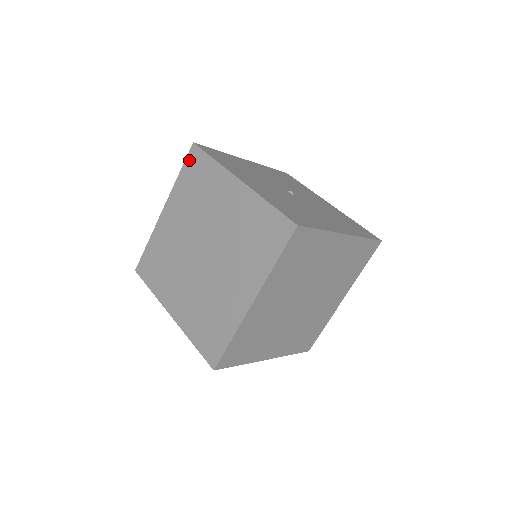
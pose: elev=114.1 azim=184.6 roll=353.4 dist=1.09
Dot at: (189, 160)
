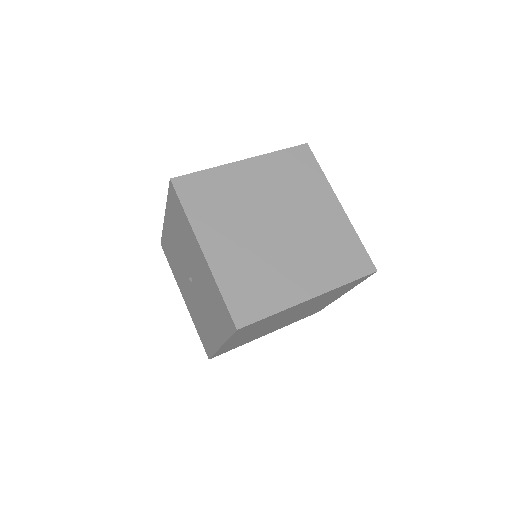
Dot at: (297, 151)
